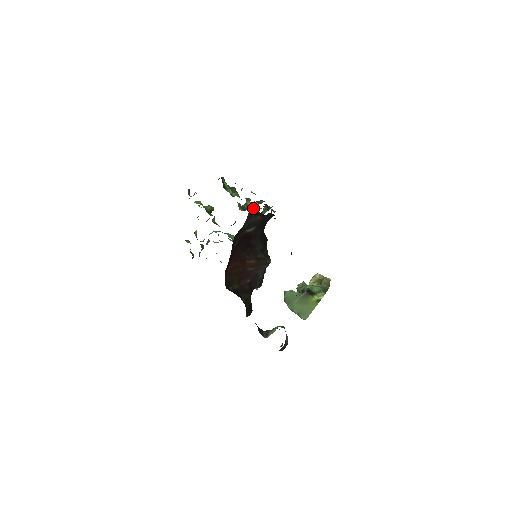
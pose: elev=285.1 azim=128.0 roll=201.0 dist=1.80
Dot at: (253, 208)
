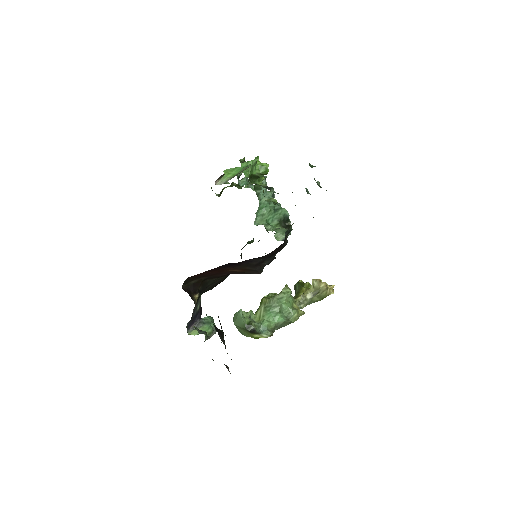
Dot at: occluded
